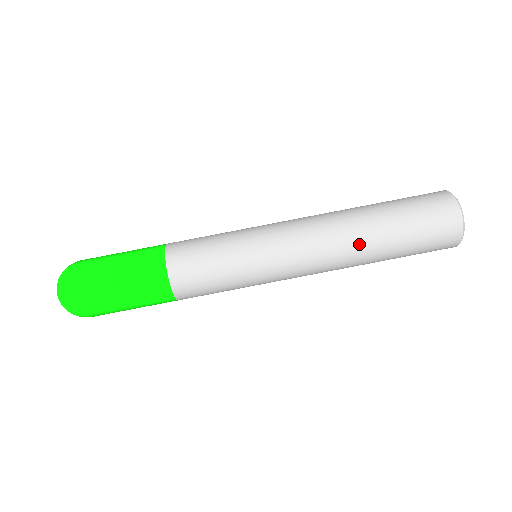
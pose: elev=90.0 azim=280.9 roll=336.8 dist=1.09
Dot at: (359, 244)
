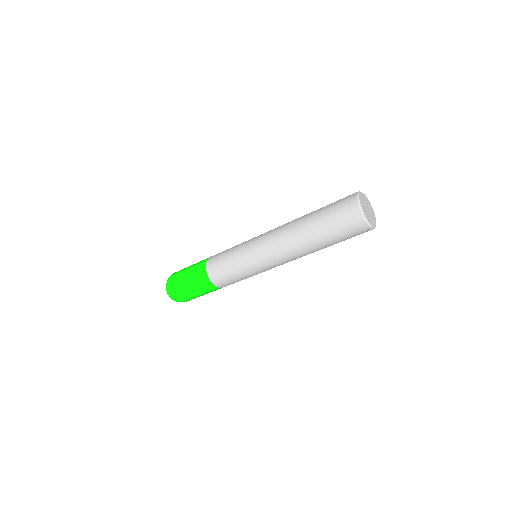
Dot at: (304, 246)
